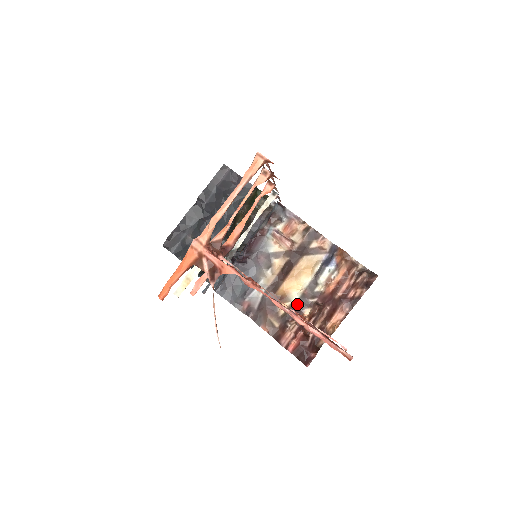
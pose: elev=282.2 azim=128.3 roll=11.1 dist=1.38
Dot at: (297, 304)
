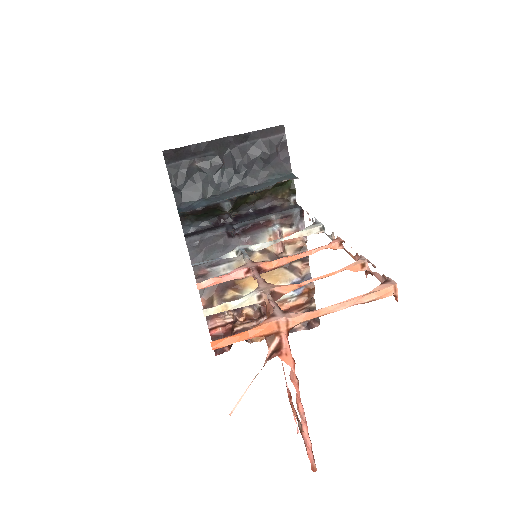
Dot at: occluded
